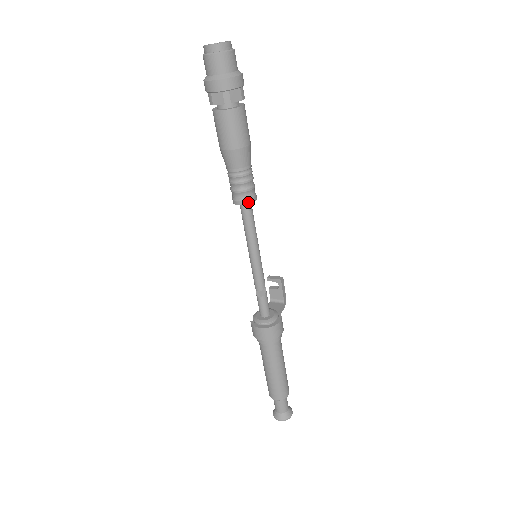
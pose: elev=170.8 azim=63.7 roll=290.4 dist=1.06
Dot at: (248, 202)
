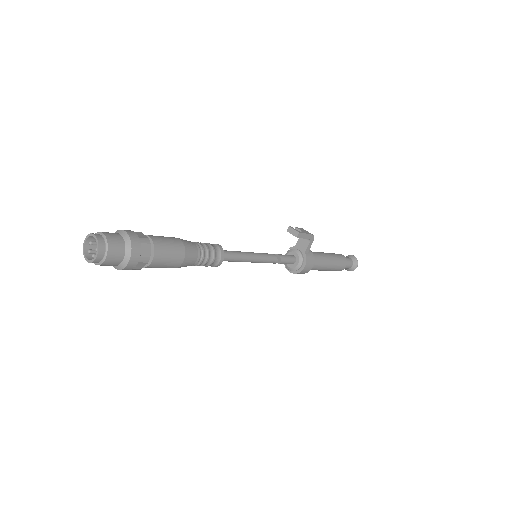
Dot at: (216, 266)
